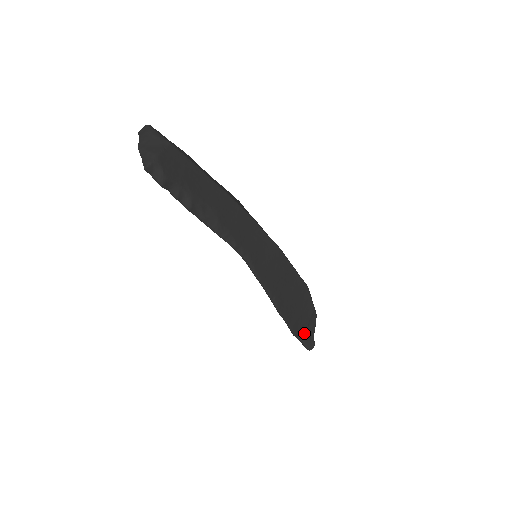
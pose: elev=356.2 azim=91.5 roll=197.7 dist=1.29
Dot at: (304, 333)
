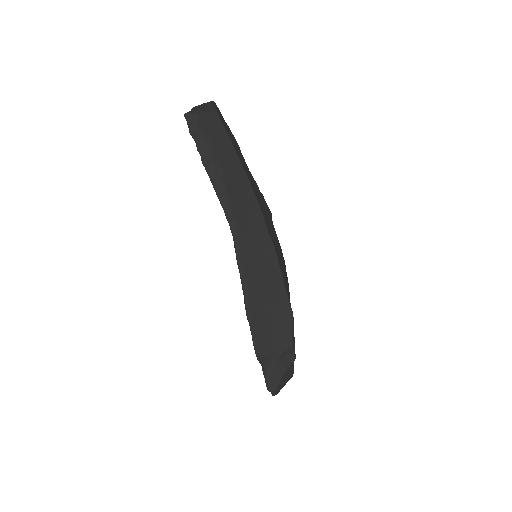
Dot at: (271, 366)
